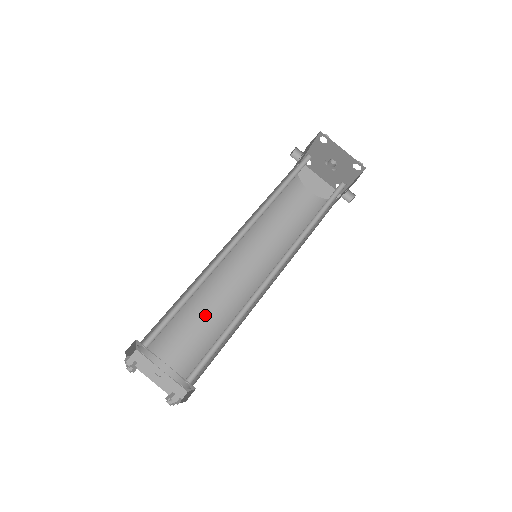
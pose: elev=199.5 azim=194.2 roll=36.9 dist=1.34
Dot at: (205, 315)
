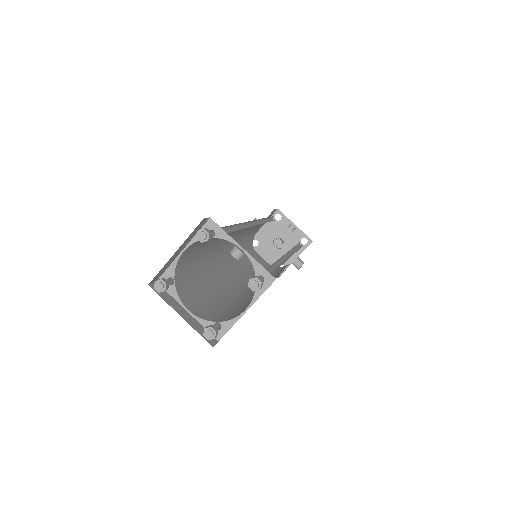
Dot at: (214, 290)
